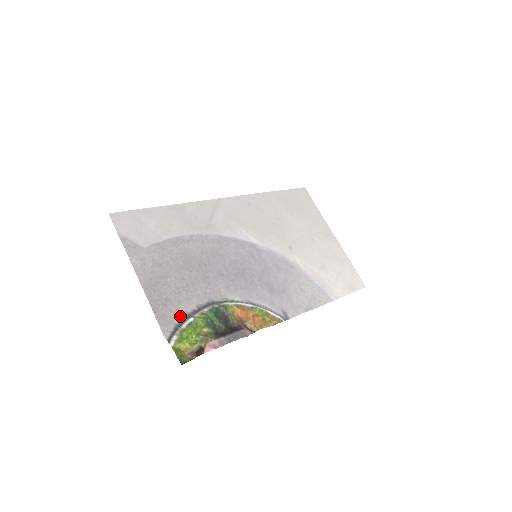
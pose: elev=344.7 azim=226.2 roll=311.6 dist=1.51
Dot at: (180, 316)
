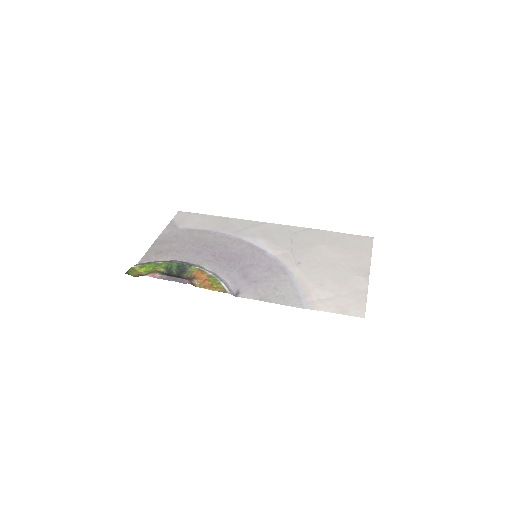
Dot at: (159, 260)
